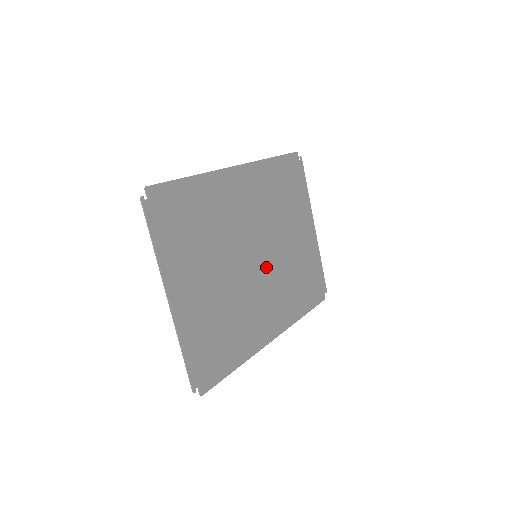
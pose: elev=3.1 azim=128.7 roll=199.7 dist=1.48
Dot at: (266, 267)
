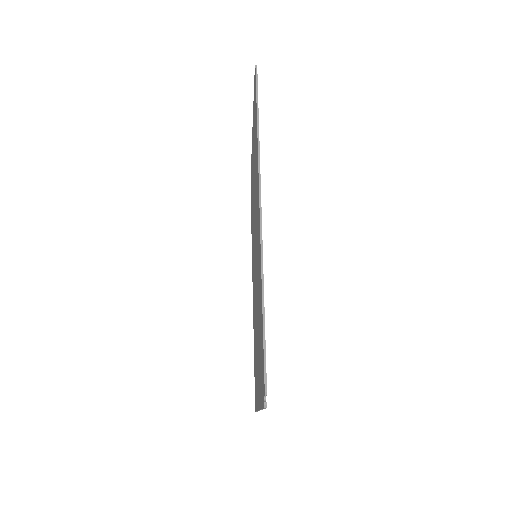
Dot at: occluded
